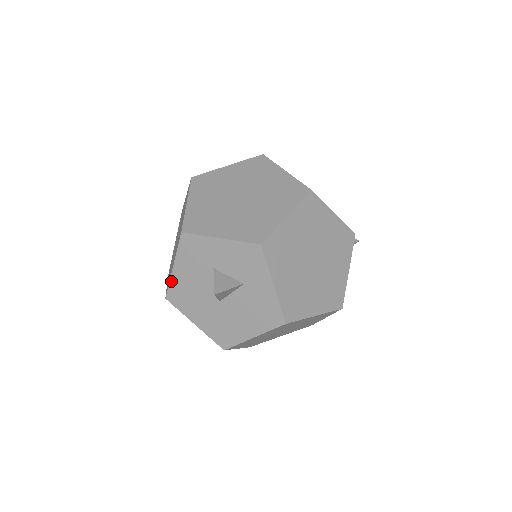
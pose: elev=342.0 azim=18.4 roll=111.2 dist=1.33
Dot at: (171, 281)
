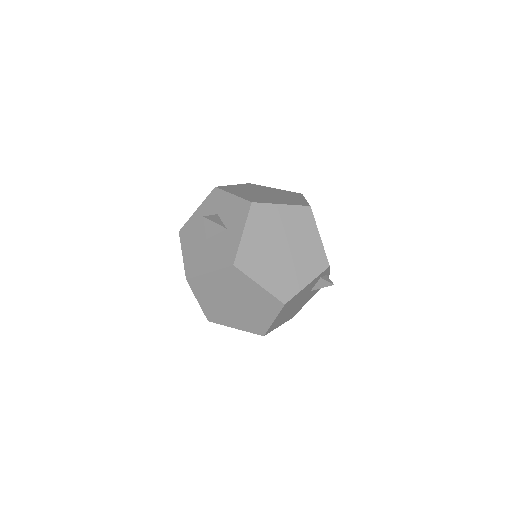
Dot at: (190, 219)
